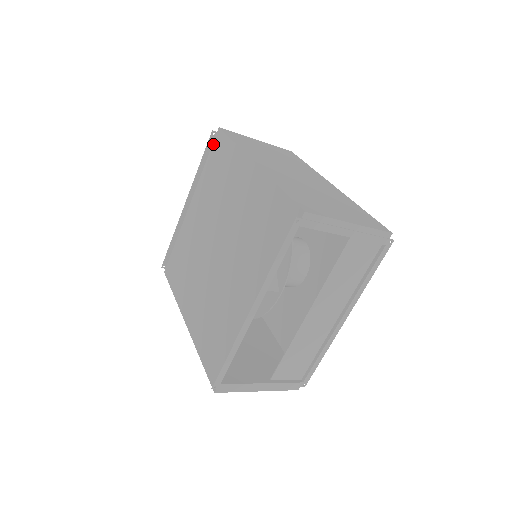
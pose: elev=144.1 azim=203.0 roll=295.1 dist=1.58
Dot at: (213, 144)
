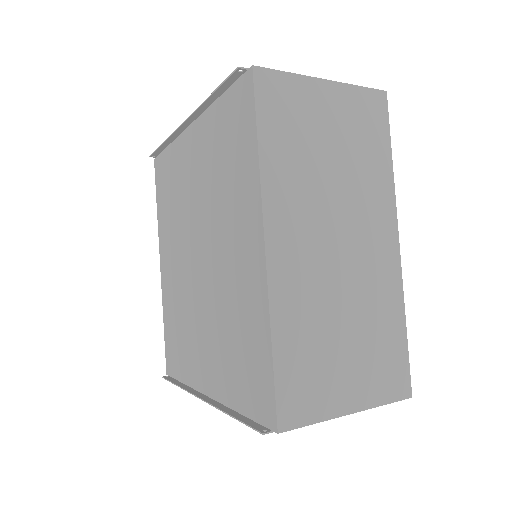
Dot at: (236, 83)
